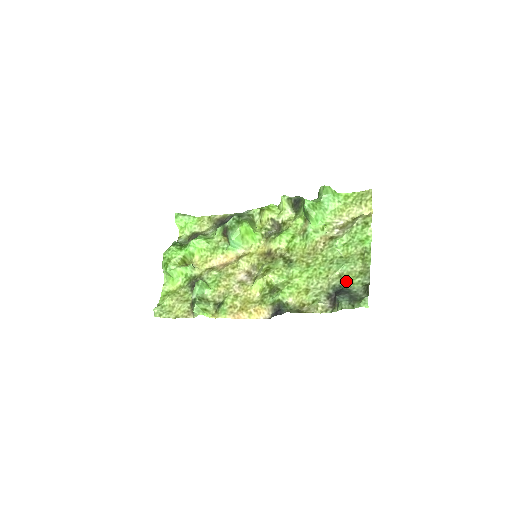
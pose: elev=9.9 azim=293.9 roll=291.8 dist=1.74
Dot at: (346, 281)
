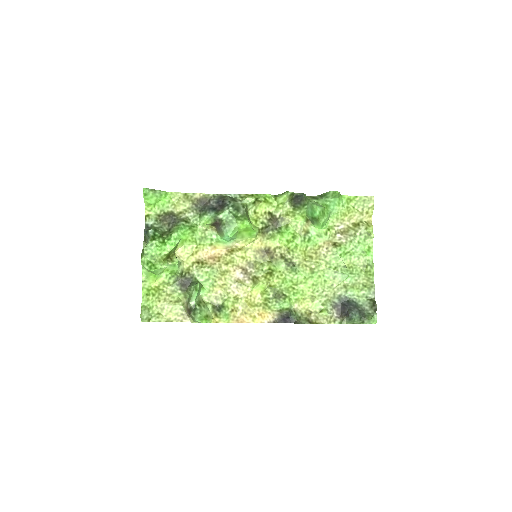
Dot at: (352, 293)
